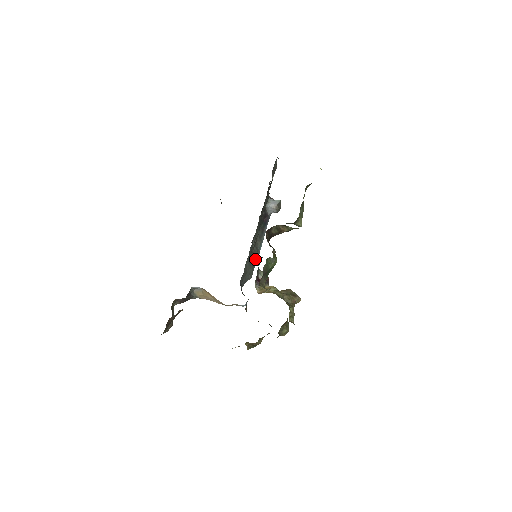
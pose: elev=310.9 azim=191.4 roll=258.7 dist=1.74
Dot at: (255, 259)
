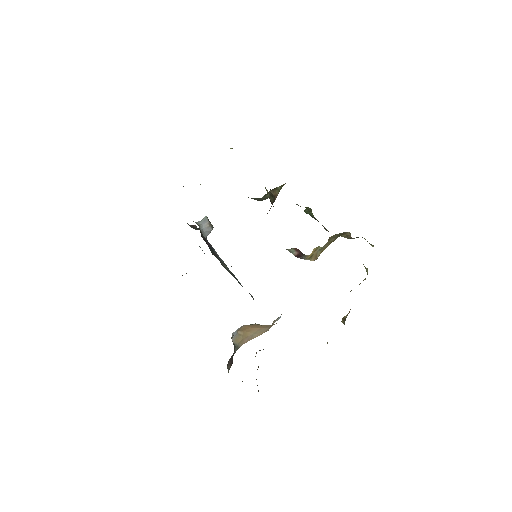
Dot at: occluded
